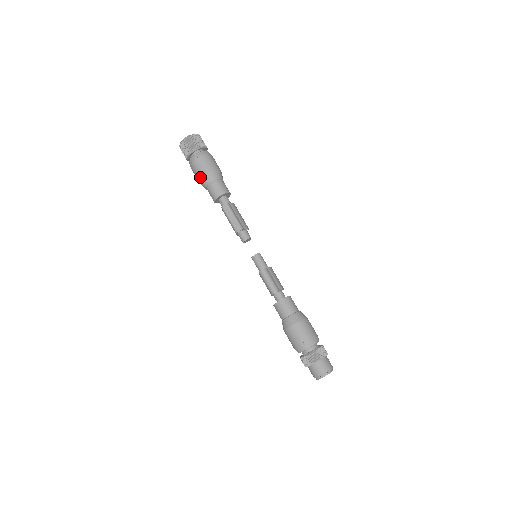
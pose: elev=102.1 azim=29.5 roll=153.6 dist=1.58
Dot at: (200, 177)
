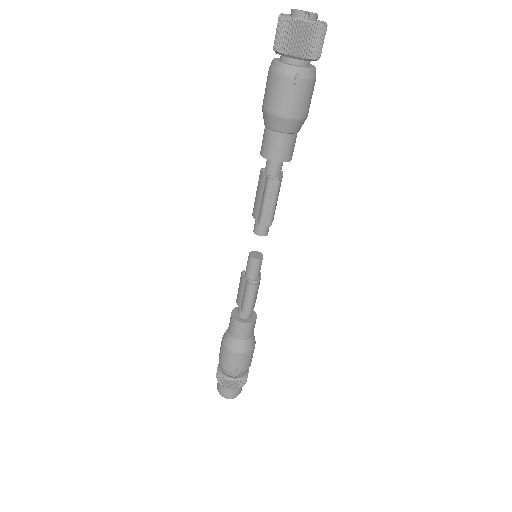
Dot at: (277, 111)
